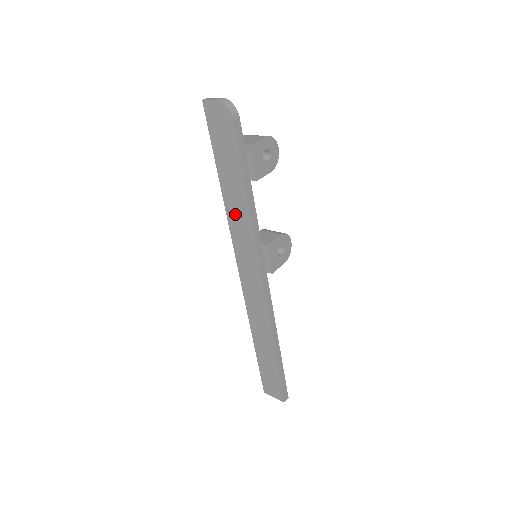
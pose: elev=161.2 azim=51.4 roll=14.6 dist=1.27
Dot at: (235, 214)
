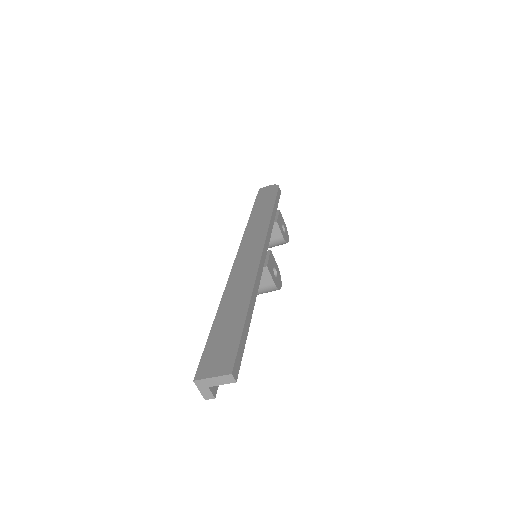
Dot at: (256, 221)
